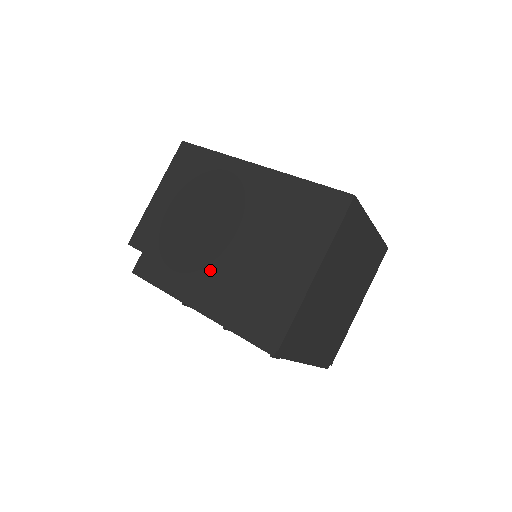
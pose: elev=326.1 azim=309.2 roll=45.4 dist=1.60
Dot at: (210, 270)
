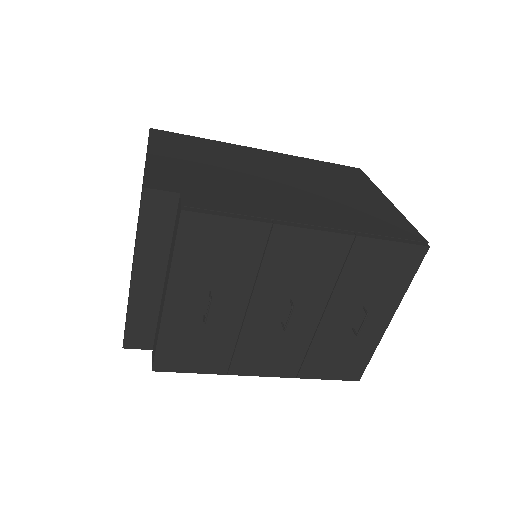
Dot at: (297, 202)
